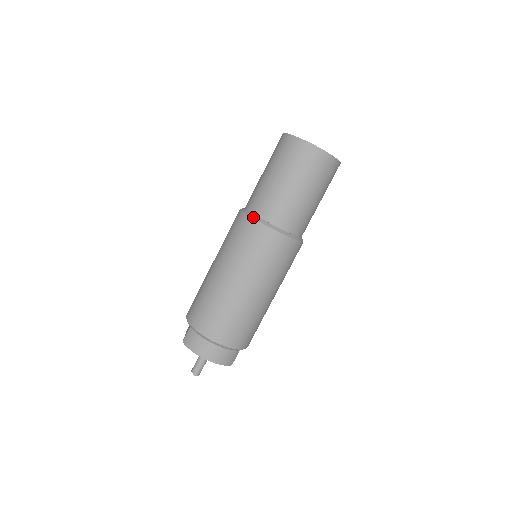
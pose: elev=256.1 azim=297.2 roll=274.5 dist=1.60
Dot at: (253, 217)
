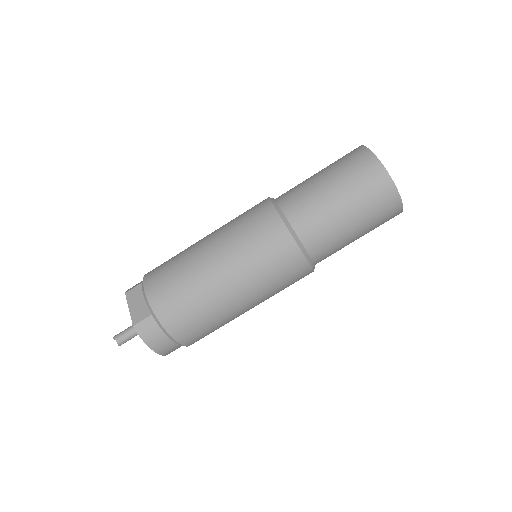
Dot at: (298, 242)
